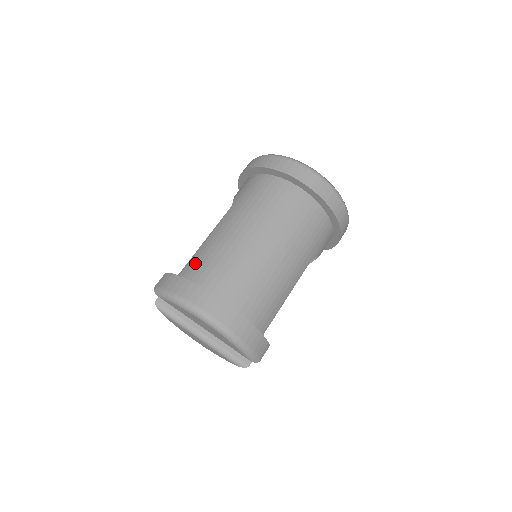
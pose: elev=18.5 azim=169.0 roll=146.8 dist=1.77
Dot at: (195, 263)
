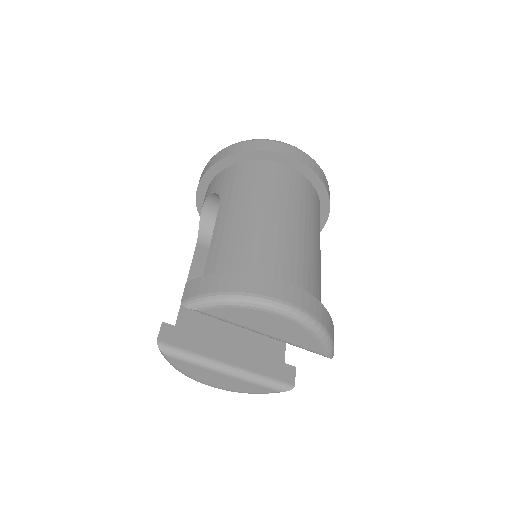
Dot at: (220, 260)
